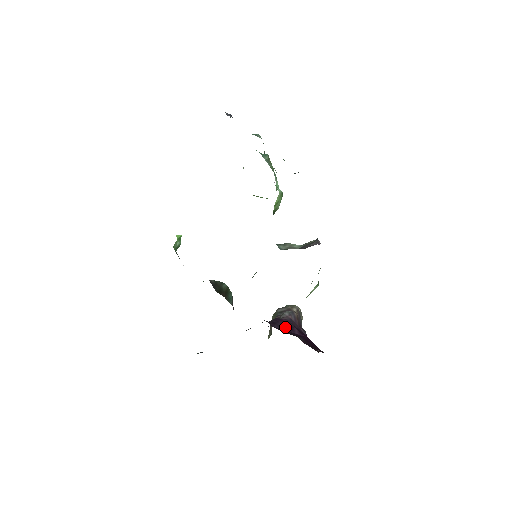
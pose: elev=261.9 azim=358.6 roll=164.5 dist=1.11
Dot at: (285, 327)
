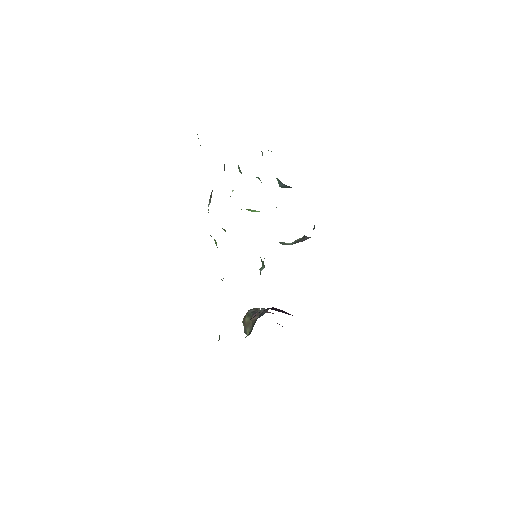
Dot at: (280, 311)
